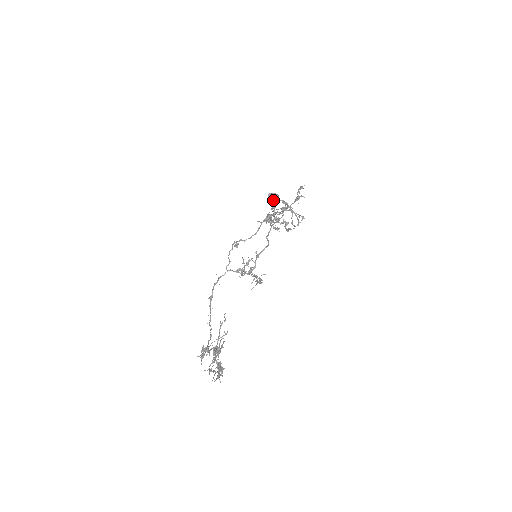
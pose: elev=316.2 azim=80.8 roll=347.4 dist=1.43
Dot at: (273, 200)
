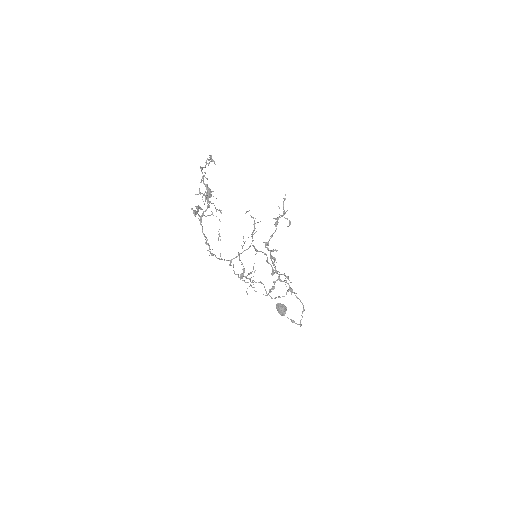
Dot at: (281, 305)
